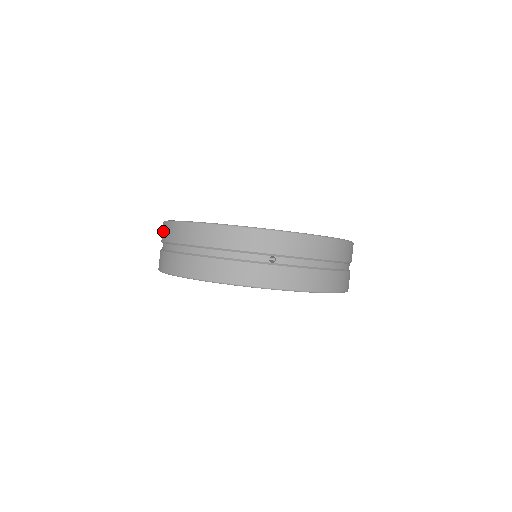
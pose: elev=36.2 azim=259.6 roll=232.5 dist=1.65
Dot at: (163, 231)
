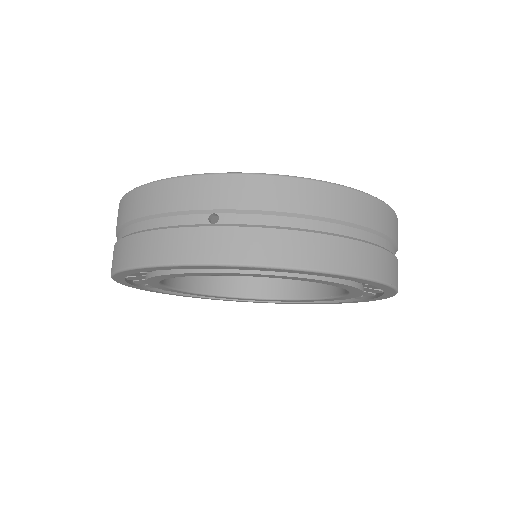
Dot at: occluded
